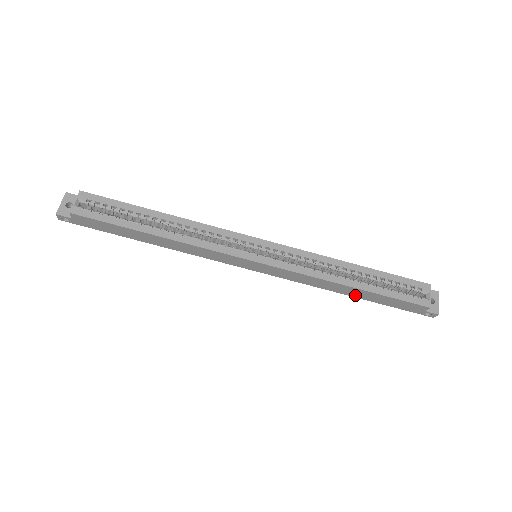
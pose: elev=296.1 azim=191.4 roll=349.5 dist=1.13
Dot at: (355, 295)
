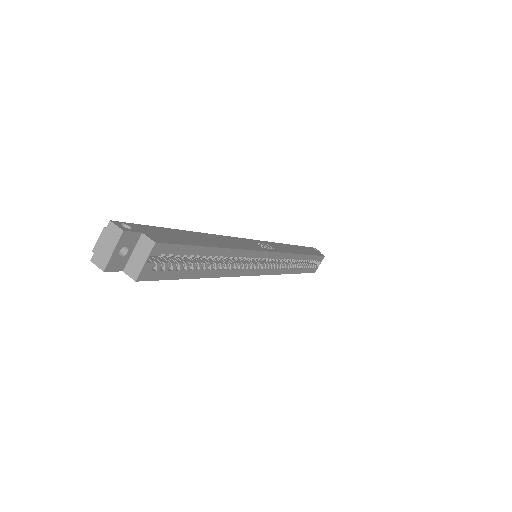
Dot at: occluded
